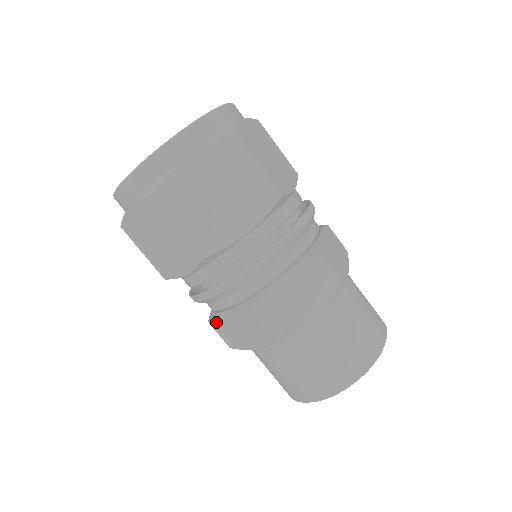
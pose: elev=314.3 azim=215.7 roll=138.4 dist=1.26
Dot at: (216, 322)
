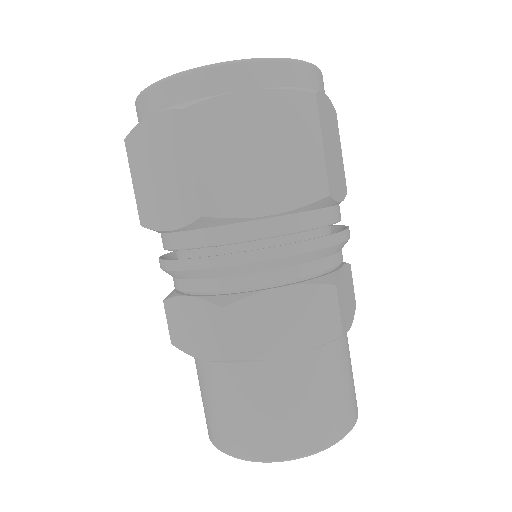
Dot at: (243, 307)
